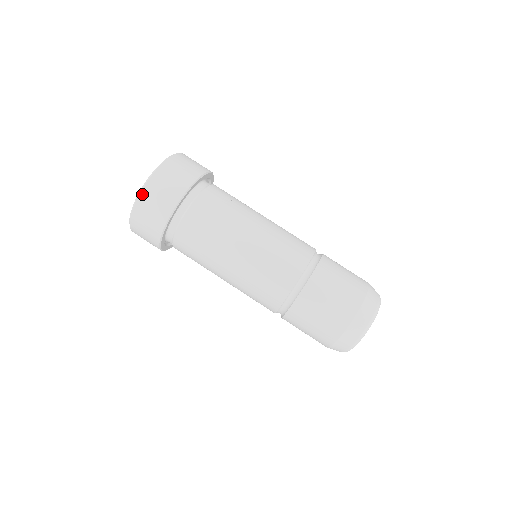
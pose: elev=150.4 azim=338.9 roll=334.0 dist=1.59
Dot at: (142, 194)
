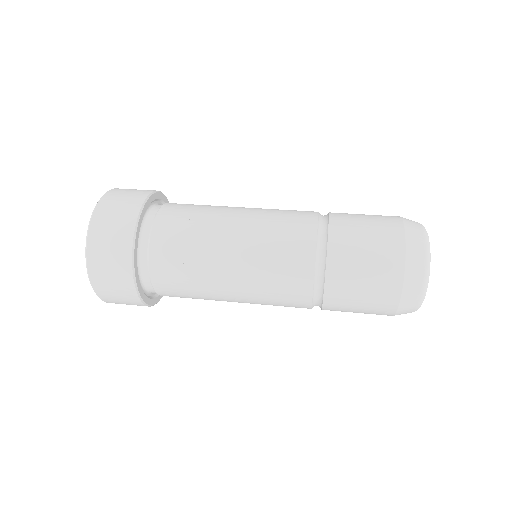
Dot at: (99, 295)
